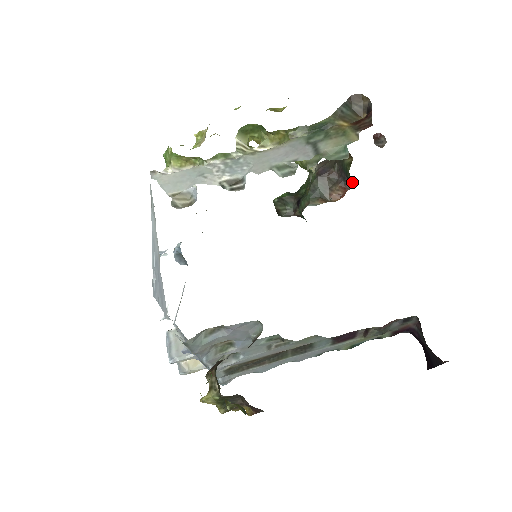
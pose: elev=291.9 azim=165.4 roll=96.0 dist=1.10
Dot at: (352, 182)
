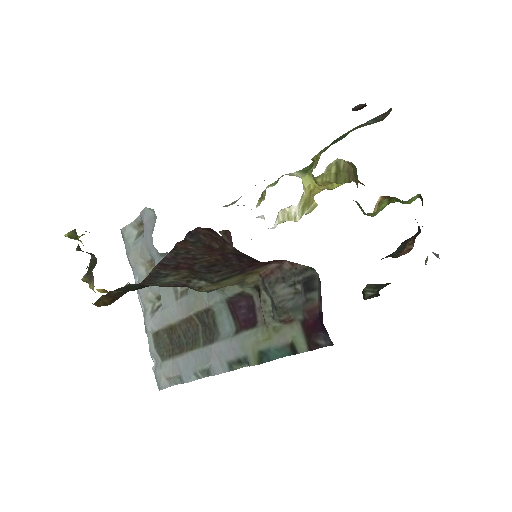
Dot at: occluded
